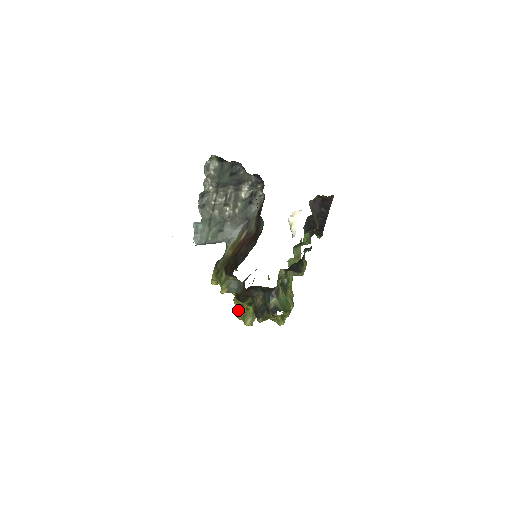
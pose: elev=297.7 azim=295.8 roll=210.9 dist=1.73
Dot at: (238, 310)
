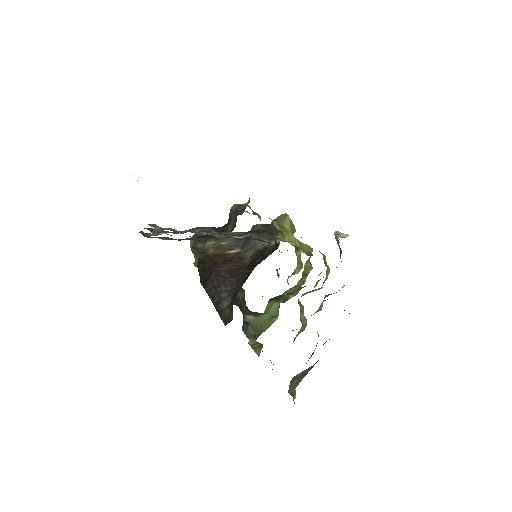
Dot at: occluded
